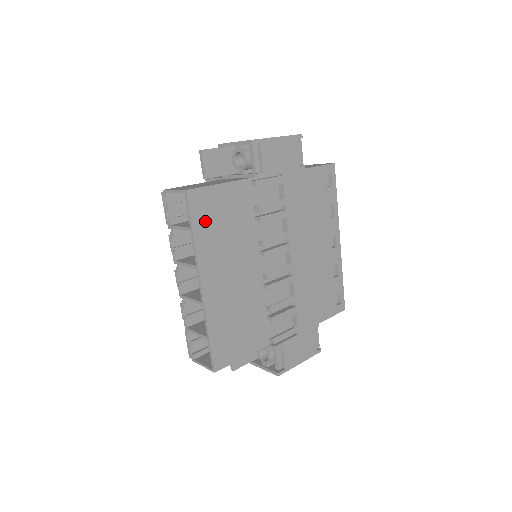
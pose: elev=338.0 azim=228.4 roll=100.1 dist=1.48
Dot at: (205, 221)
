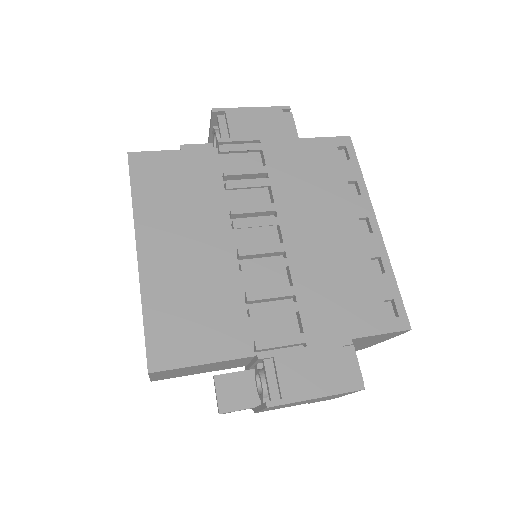
Dot at: (150, 183)
